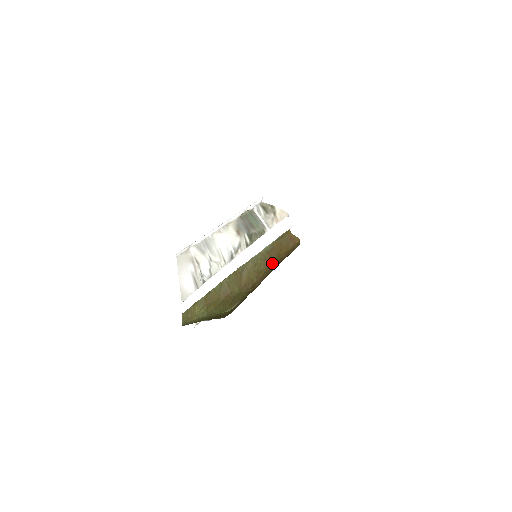
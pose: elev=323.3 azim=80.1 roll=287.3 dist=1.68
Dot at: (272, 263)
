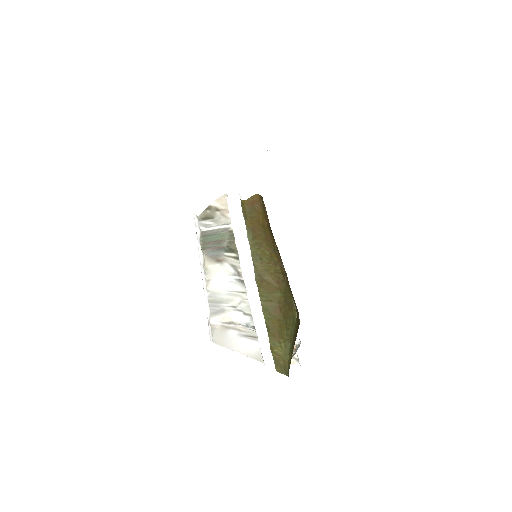
Dot at: (268, 239)
